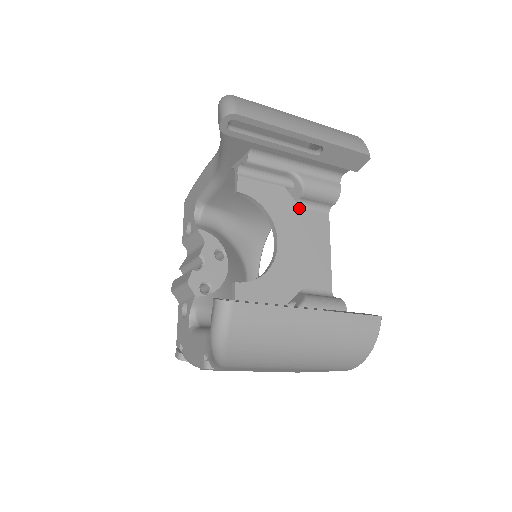
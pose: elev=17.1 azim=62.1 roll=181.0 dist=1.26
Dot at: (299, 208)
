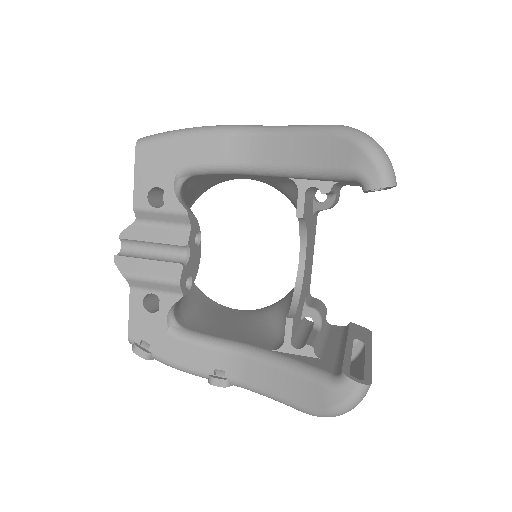
Dot at: (313, 218)
